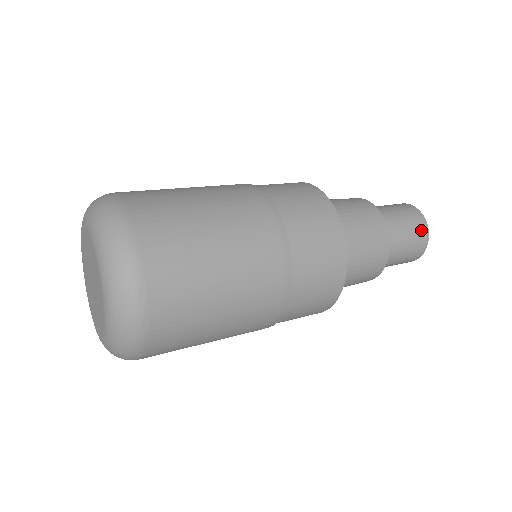
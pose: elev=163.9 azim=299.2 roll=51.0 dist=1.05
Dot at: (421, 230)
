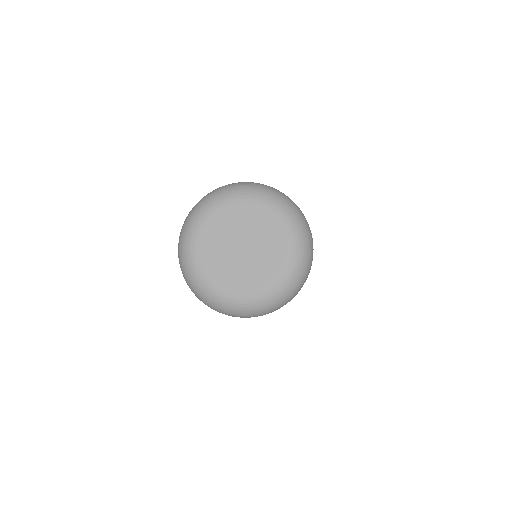
Dot at: occluded
